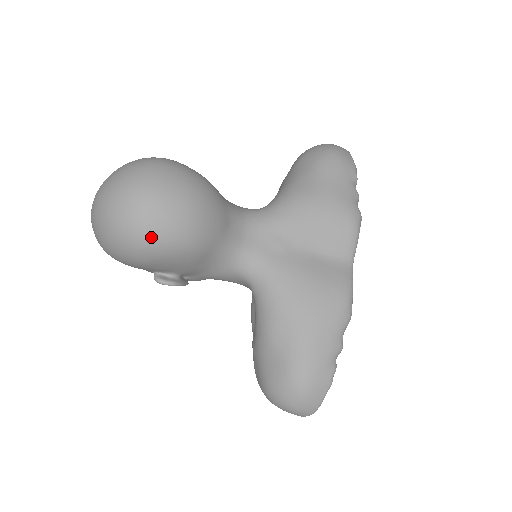
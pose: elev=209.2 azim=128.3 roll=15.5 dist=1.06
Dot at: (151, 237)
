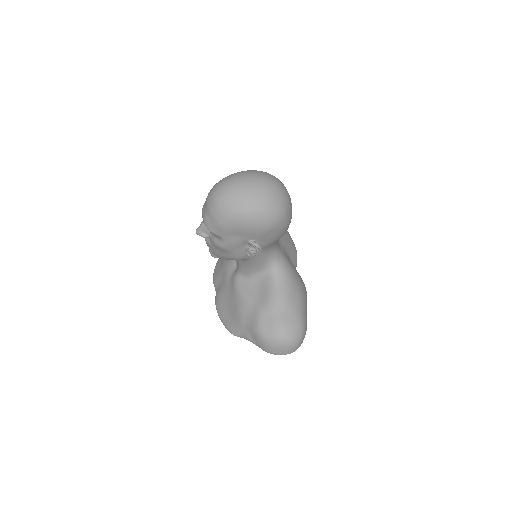
Dot at: (286, 215)
